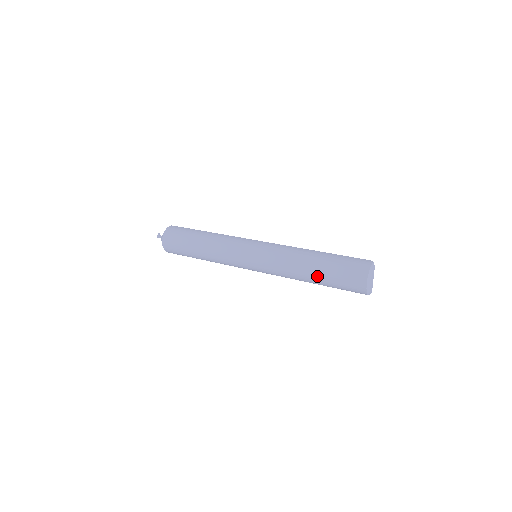
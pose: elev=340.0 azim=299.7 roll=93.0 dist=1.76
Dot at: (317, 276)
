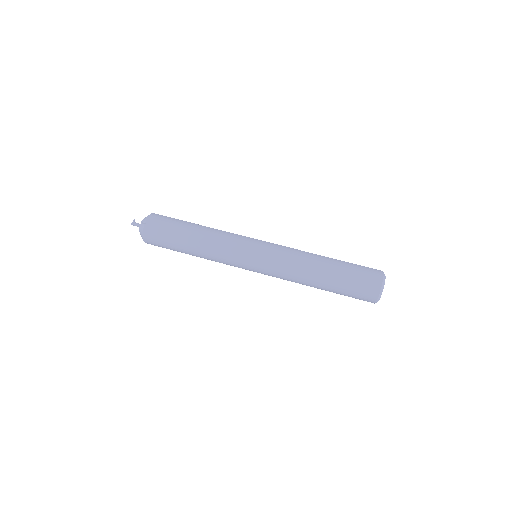
Dot at: (328, 283)
